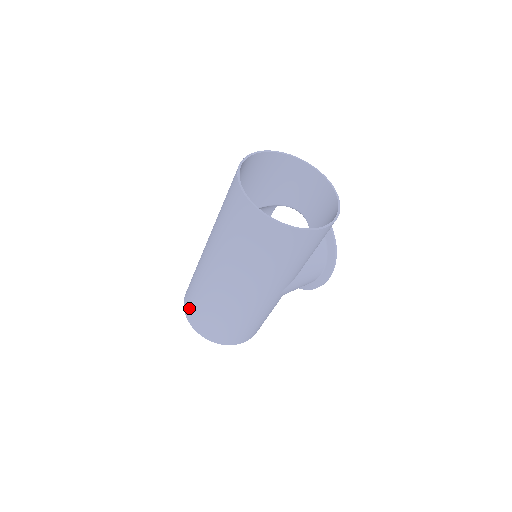
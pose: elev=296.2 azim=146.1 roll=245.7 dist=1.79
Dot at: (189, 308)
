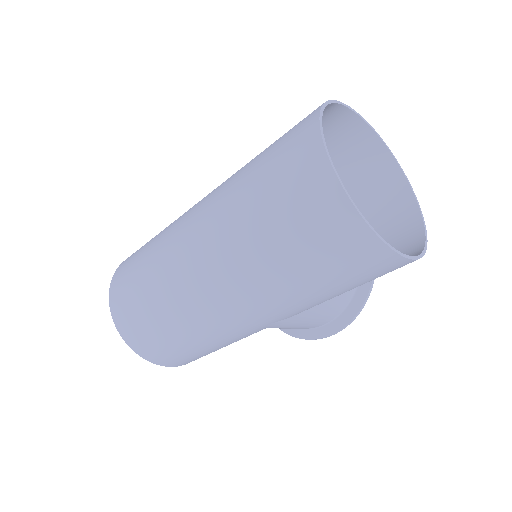
Dot at: (121, 283)
